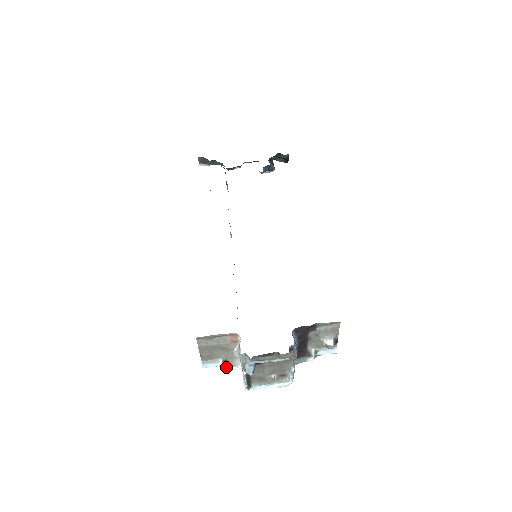
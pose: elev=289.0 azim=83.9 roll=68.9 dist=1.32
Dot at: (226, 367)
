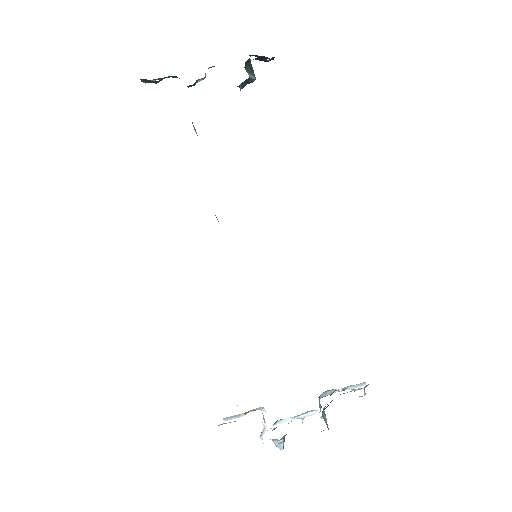
Dot at: (248, 412)
